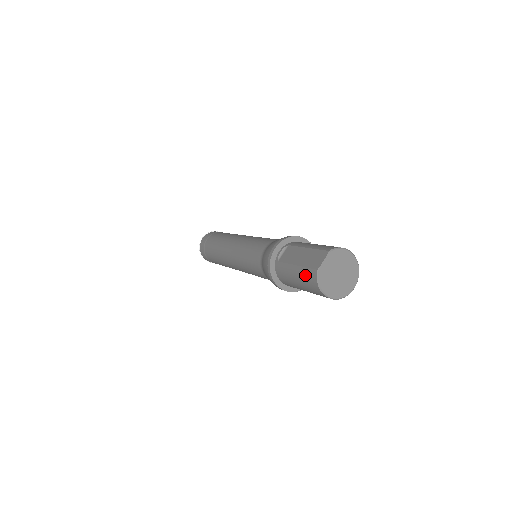
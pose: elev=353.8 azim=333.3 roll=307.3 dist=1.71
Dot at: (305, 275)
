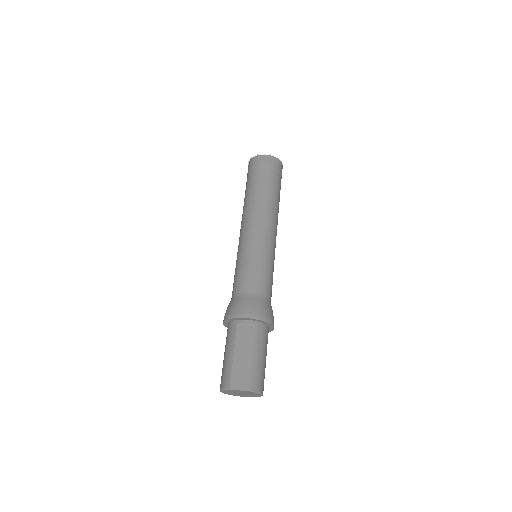
Dot at: (227, 371)
